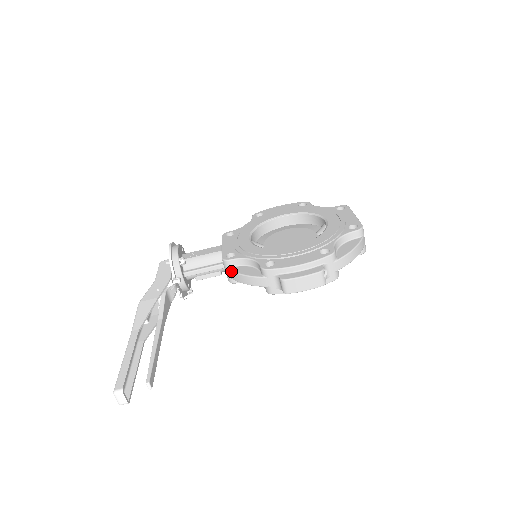
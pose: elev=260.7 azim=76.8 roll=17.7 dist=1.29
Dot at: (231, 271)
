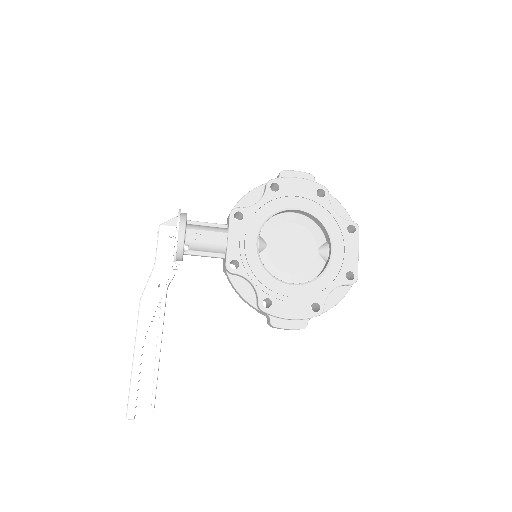
Dot at: (230, 281)
